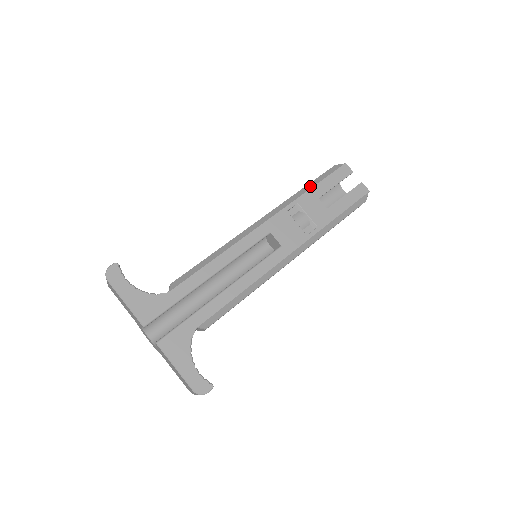
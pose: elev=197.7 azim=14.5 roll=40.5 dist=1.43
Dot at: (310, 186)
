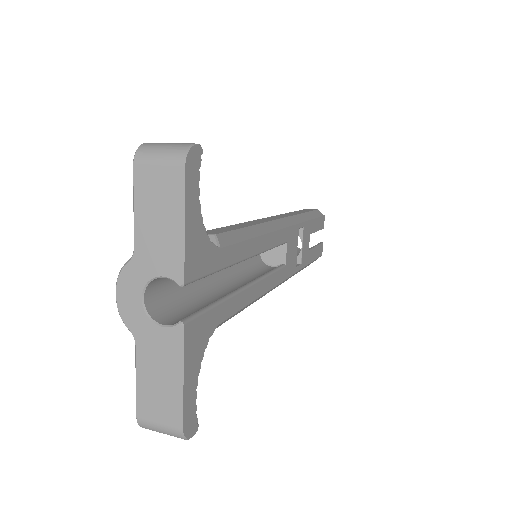
Dot at: (310, 216)
